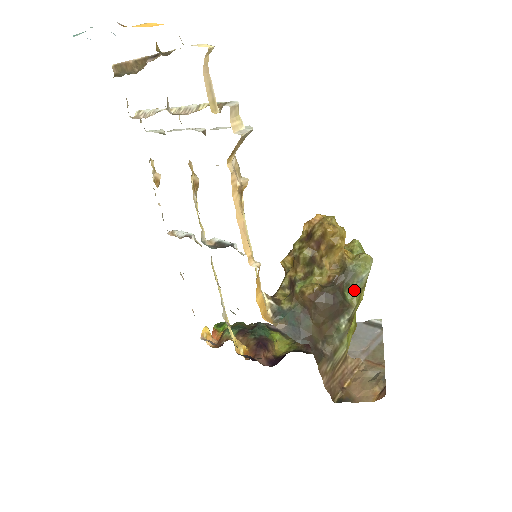
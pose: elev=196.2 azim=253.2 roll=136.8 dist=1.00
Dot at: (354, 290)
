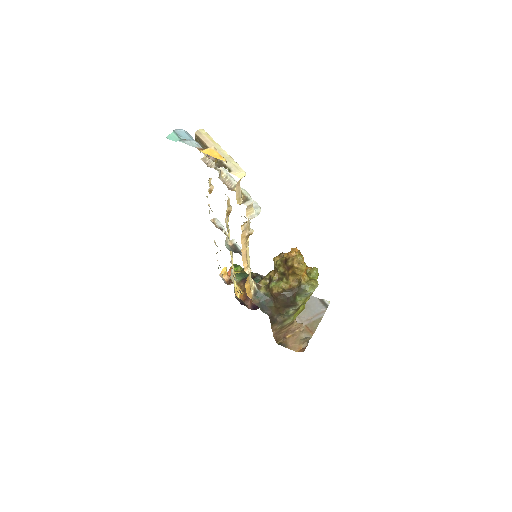
Dot at: (302, 297)
